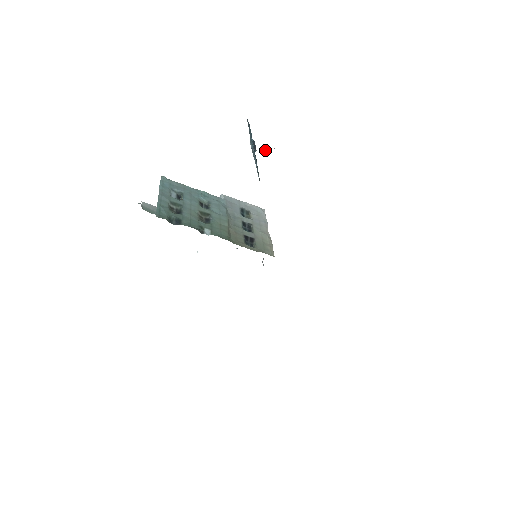
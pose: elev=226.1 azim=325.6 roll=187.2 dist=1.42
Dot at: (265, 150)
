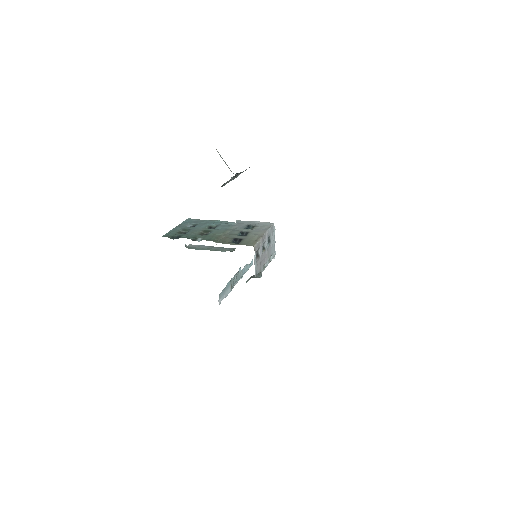
Dot at: occluded
